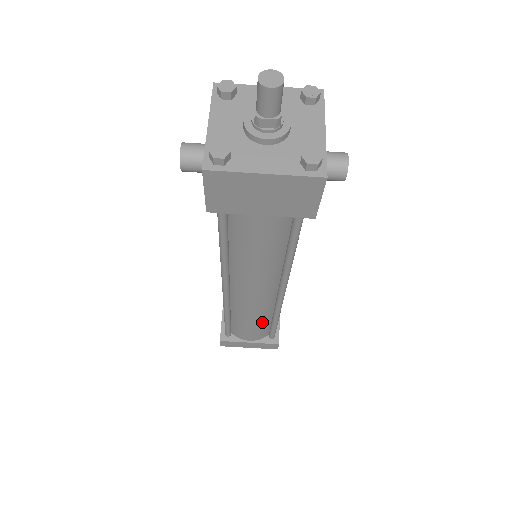
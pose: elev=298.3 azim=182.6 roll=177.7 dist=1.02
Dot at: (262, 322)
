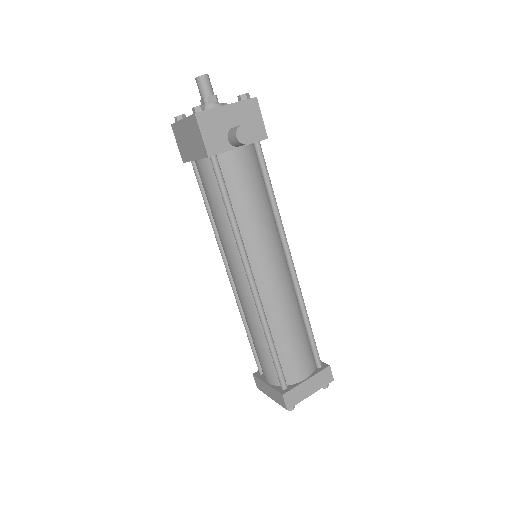
Dot at: (261, 341)
